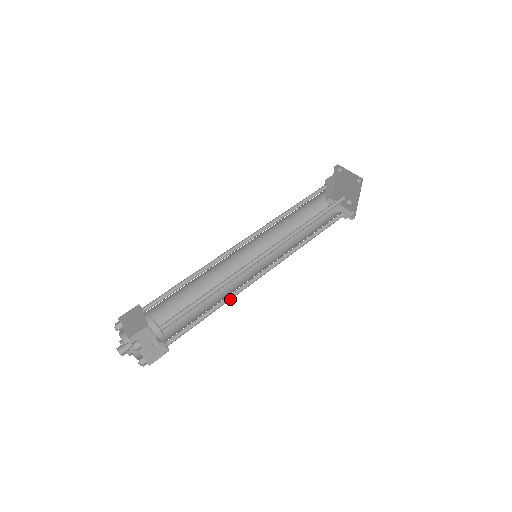
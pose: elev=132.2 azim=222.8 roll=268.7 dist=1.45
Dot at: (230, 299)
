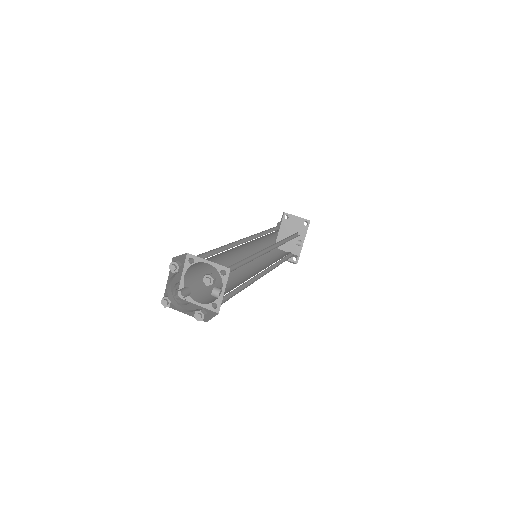
Dot at: (249, 285)
